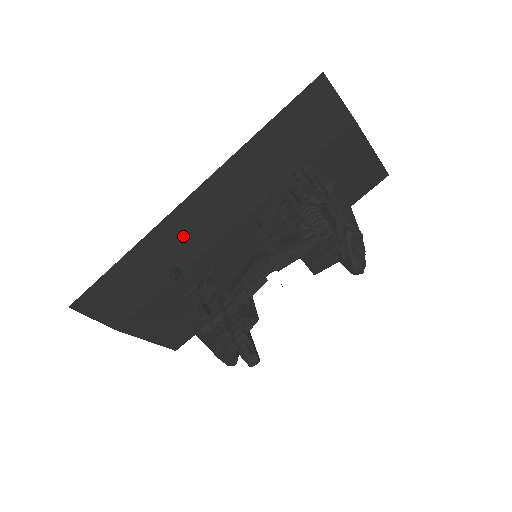
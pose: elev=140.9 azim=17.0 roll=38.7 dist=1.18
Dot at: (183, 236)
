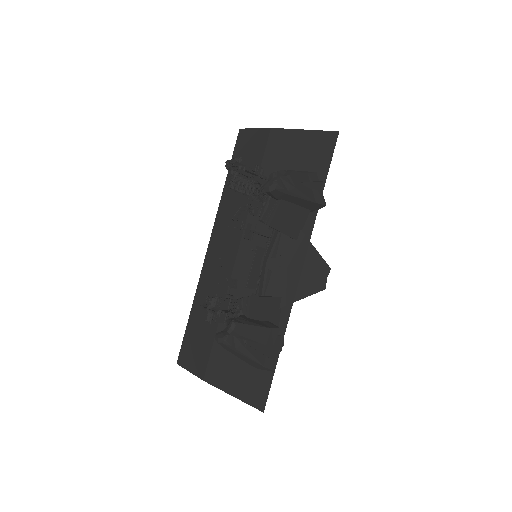
Dot at: (216, 272)
